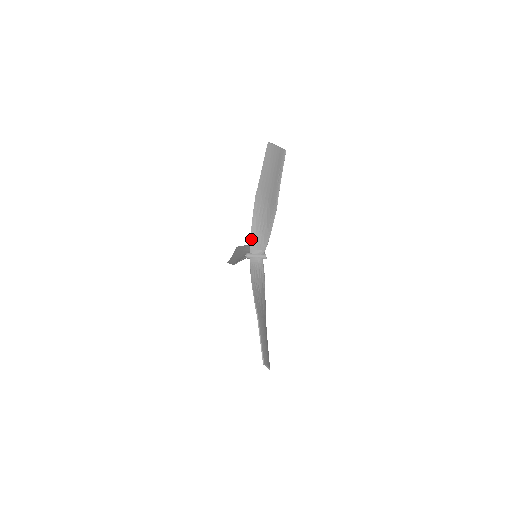
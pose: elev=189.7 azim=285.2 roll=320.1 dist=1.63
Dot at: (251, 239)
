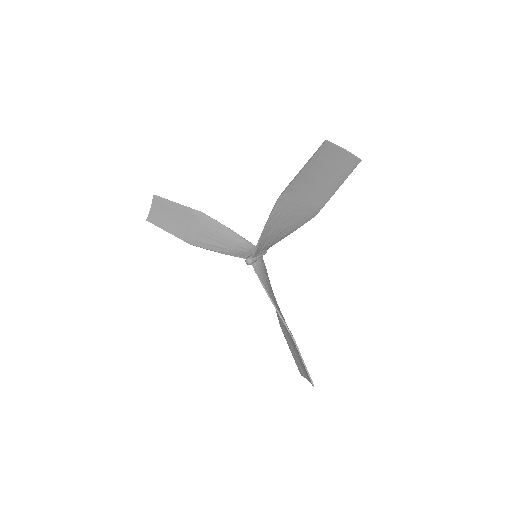
Dot at: (258, 245)
